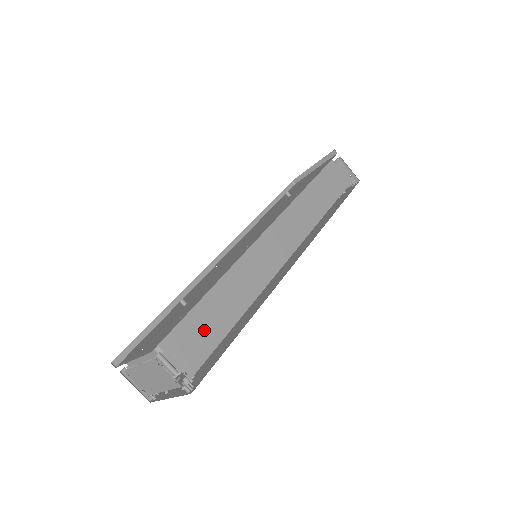
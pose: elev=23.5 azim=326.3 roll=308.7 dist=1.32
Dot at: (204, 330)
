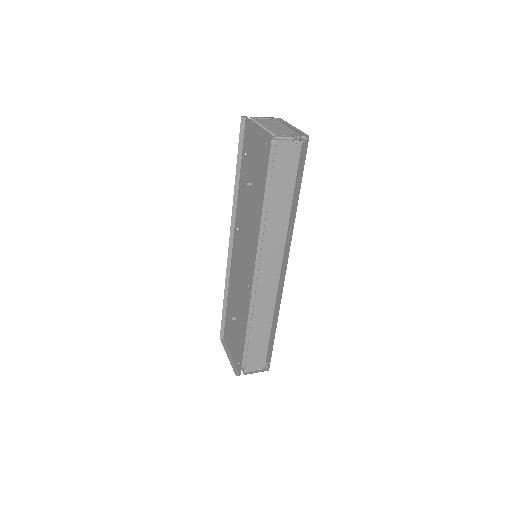
Dot at: (256, 350)
